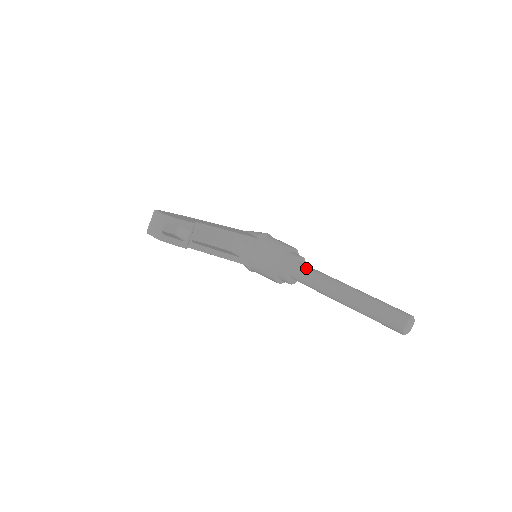
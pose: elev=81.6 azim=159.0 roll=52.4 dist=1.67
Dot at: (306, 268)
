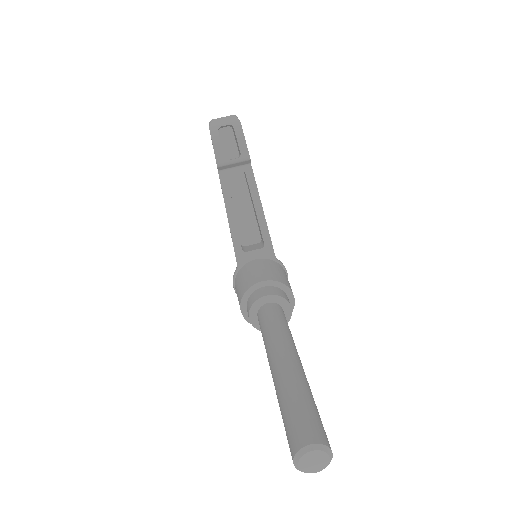
Dot at: (282, 314)
